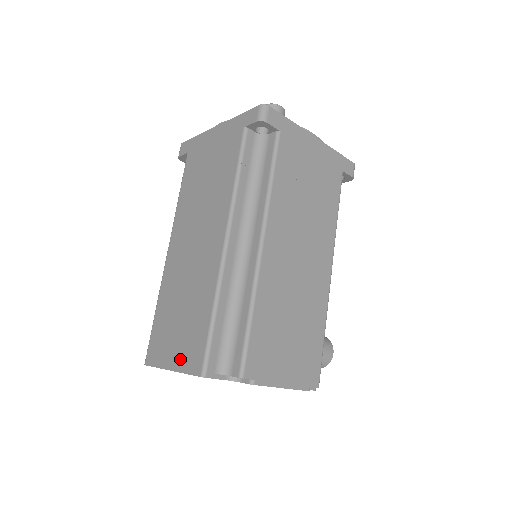
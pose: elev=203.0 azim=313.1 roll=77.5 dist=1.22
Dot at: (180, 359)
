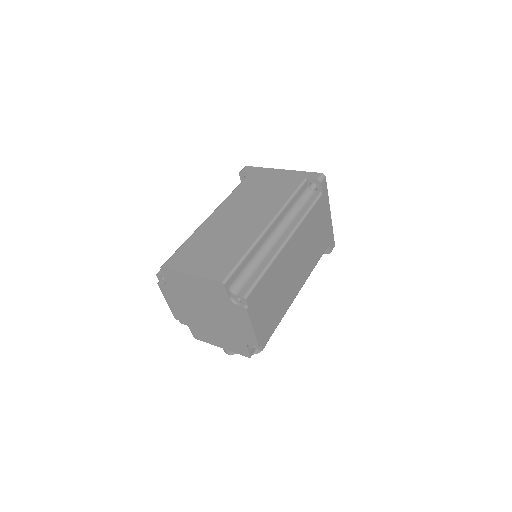
Dot at: (204, 270)
